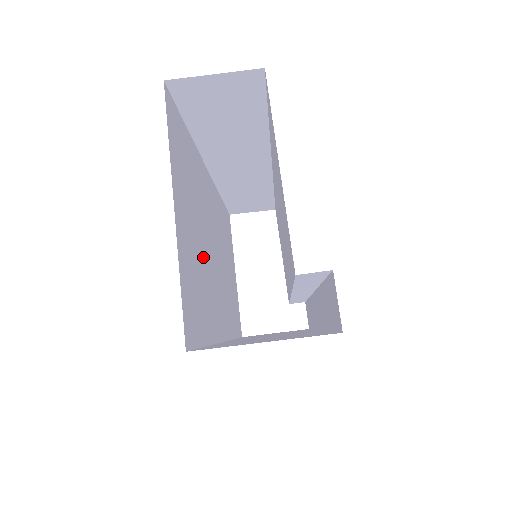
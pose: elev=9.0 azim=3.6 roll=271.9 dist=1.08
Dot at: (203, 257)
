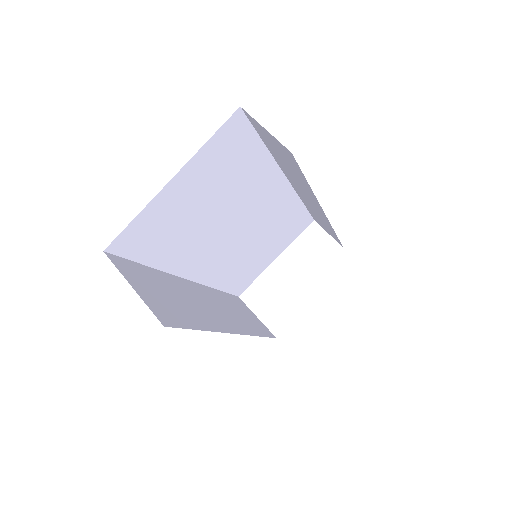
Dot at: (202, 222)
